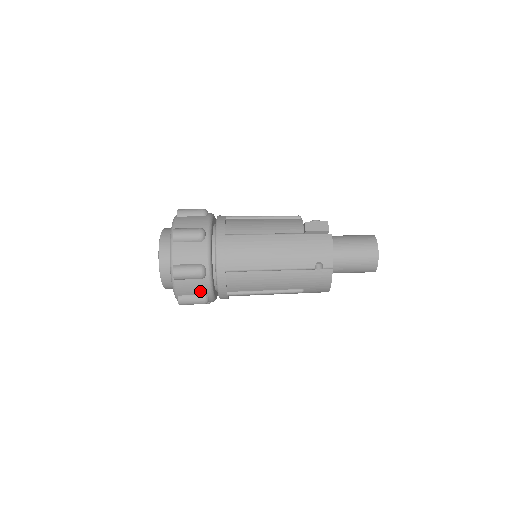
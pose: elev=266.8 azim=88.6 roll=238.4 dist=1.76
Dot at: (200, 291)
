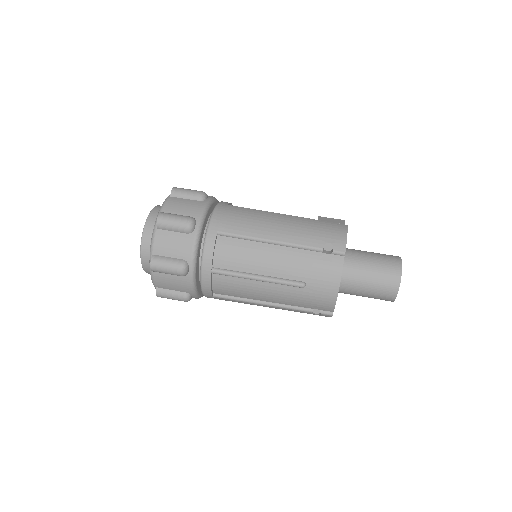
Dot at: (181, 252)
